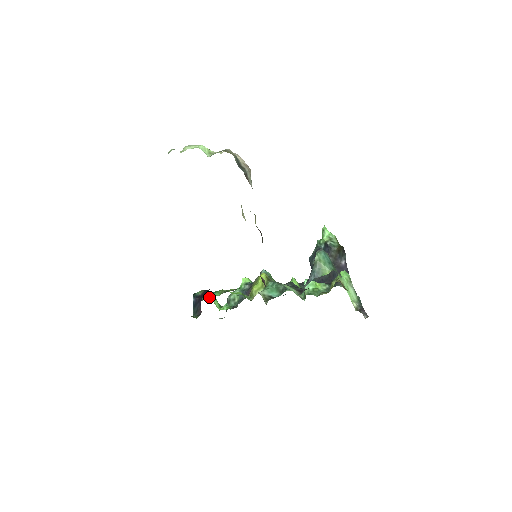
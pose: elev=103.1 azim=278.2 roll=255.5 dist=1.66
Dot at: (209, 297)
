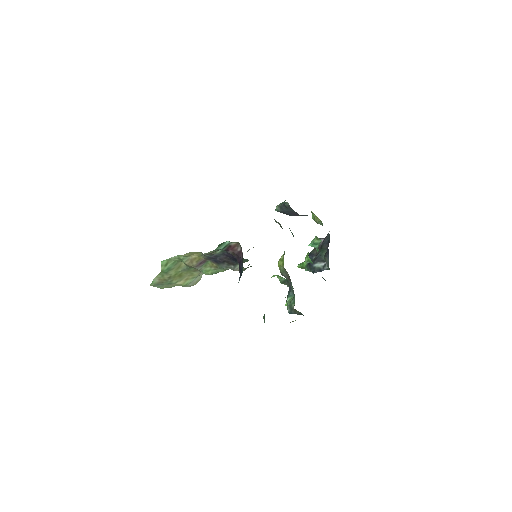
Dot at: occluded
